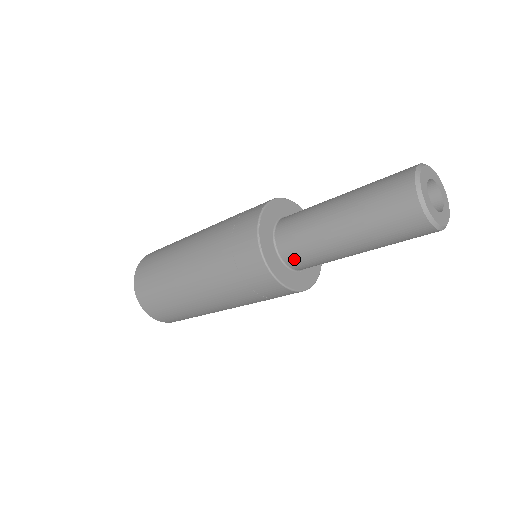
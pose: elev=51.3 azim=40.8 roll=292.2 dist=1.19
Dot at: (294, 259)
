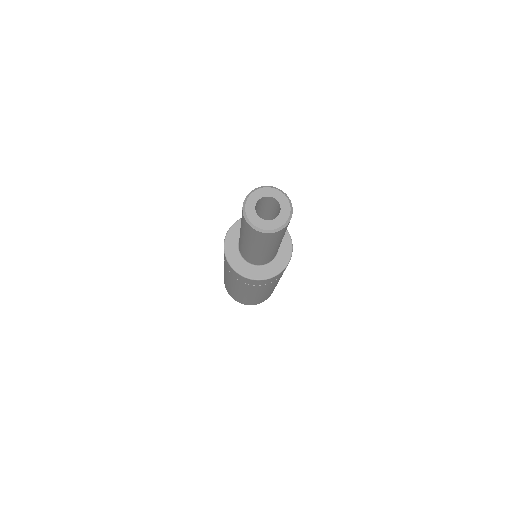
Dot at: (255, 262)
